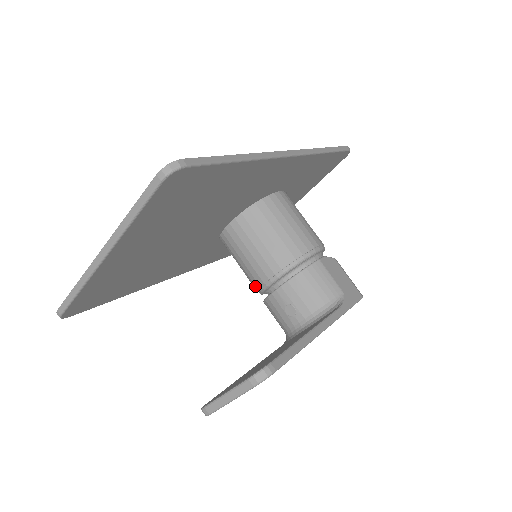
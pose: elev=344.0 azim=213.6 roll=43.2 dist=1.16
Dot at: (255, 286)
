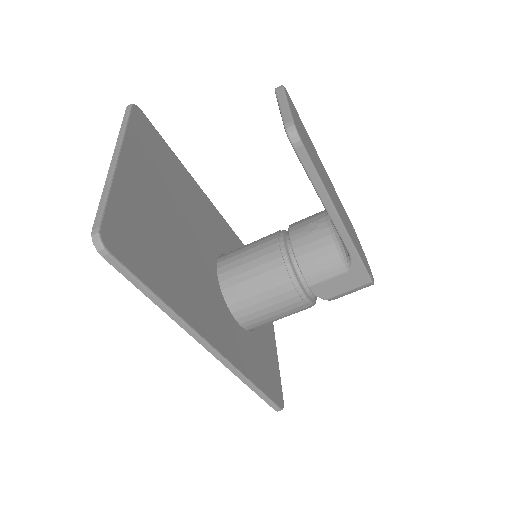
Dot at: (280, 268)
